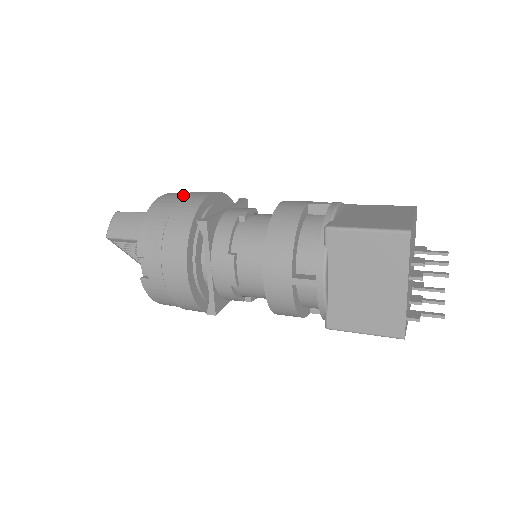
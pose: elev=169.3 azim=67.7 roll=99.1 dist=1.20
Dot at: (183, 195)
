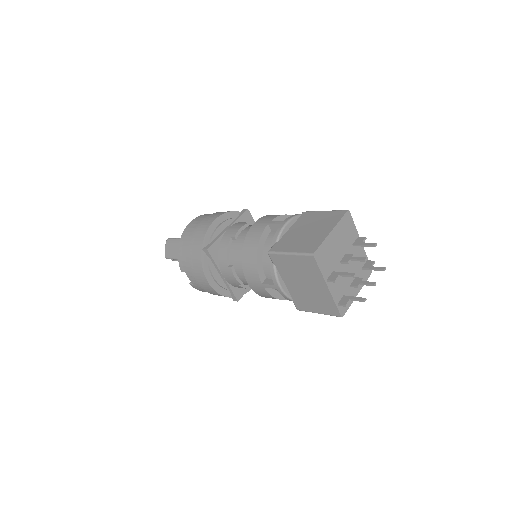
Dot at: (200, 222)
